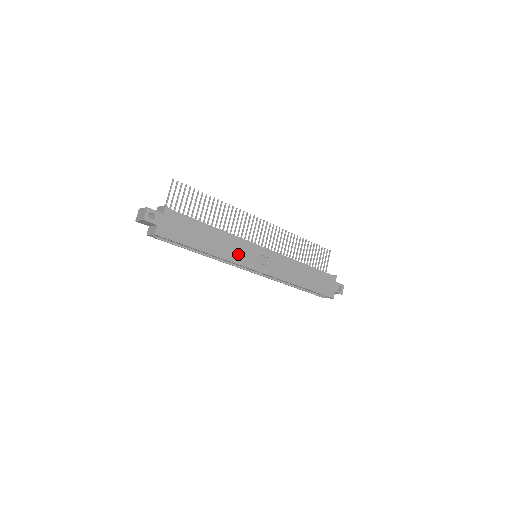
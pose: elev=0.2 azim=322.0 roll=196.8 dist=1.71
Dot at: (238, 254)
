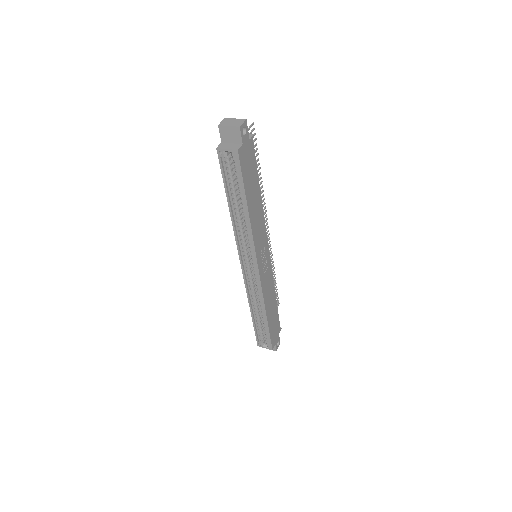
Dot at: (259, 238)
